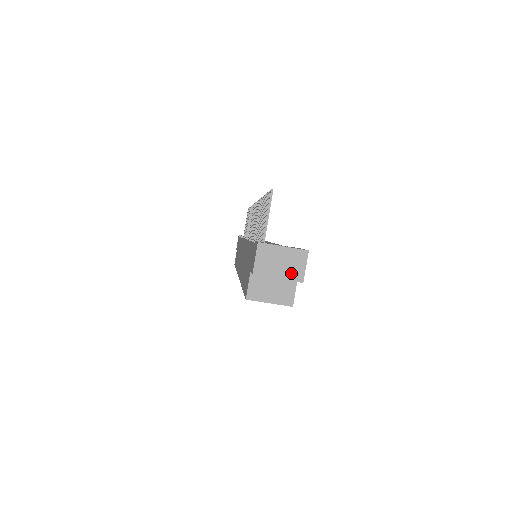
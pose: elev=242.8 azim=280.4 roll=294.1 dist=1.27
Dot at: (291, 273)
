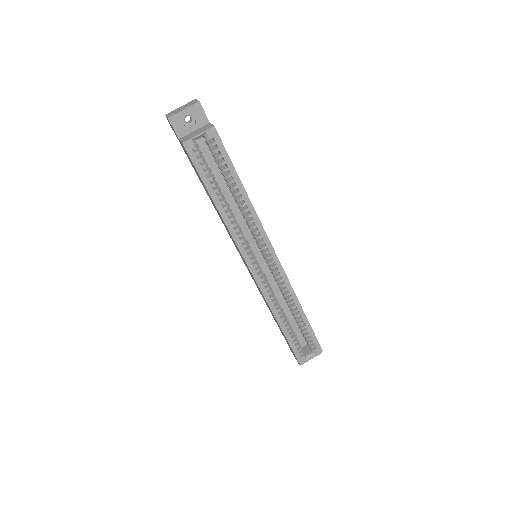
Dot at: (190, 105)
